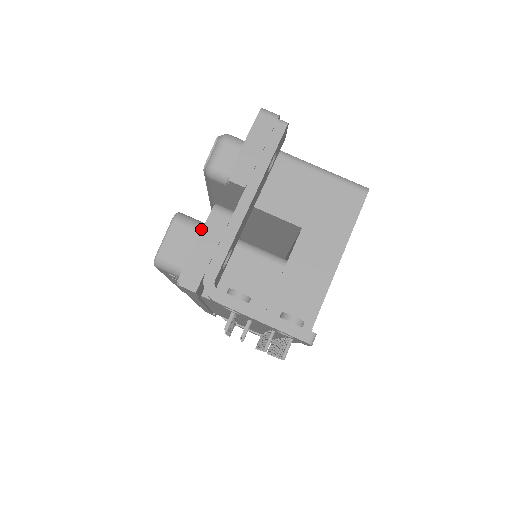
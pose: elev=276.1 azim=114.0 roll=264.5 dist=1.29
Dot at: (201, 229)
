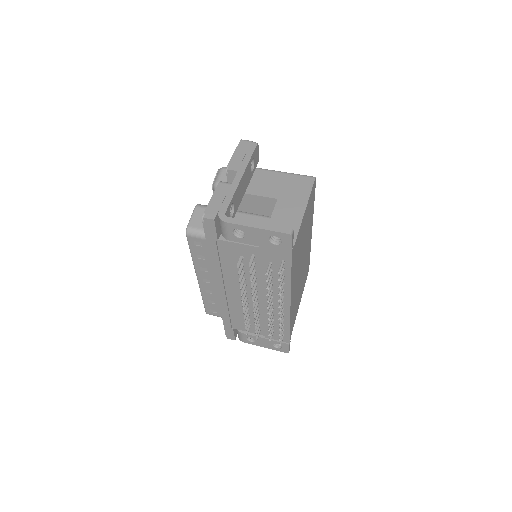
Dot at: occluded
